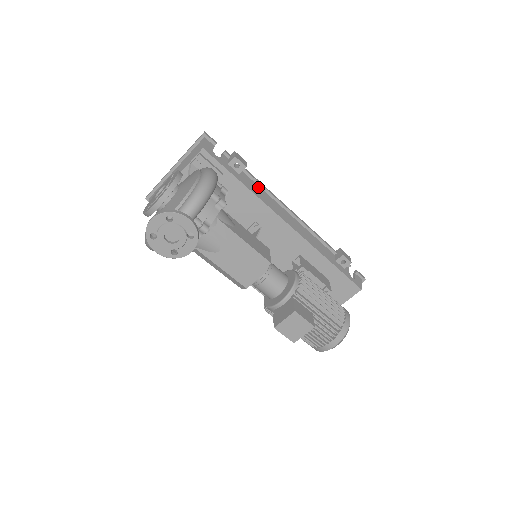
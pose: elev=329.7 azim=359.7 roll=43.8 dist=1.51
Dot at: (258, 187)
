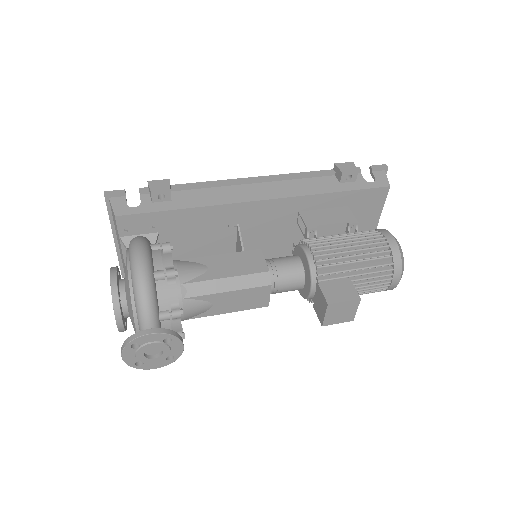
Dot at: (201, 191)
